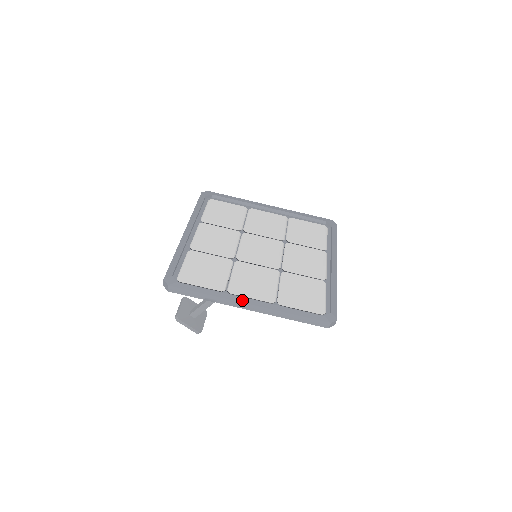
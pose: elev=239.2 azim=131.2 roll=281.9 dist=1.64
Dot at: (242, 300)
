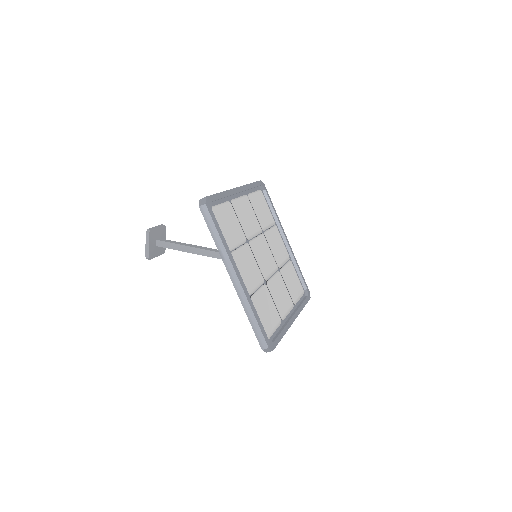
Dot at: (236, 269)
